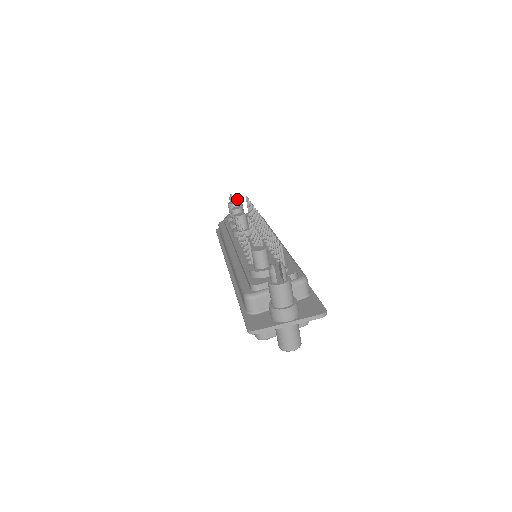
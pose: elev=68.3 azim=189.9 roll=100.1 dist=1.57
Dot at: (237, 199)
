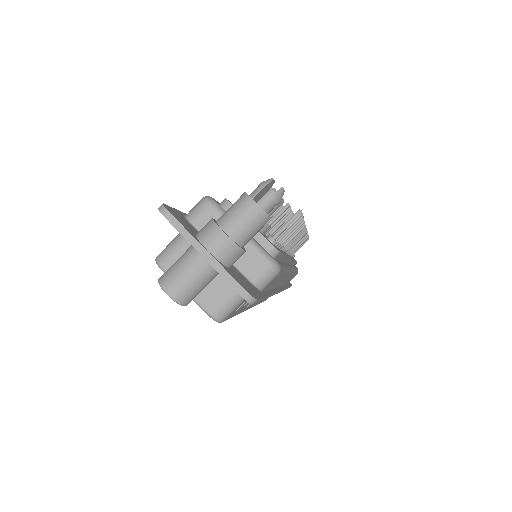
Dot at: occluded
